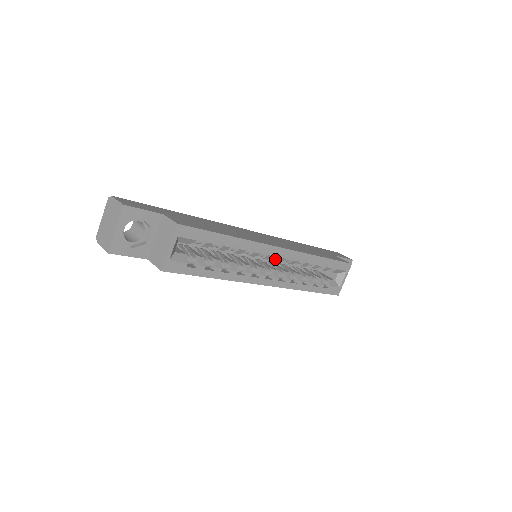
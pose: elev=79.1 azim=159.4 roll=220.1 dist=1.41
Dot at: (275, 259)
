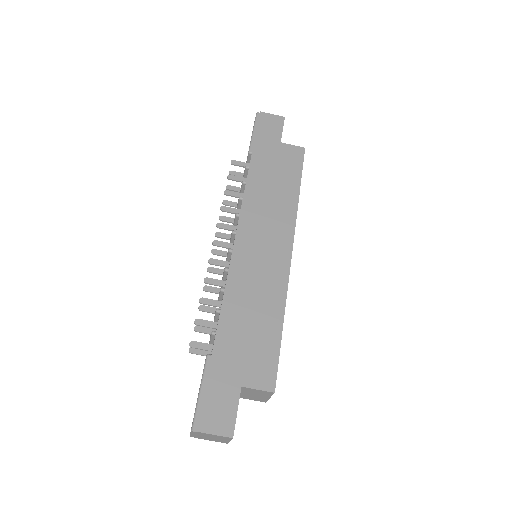
Dot at: occluded
